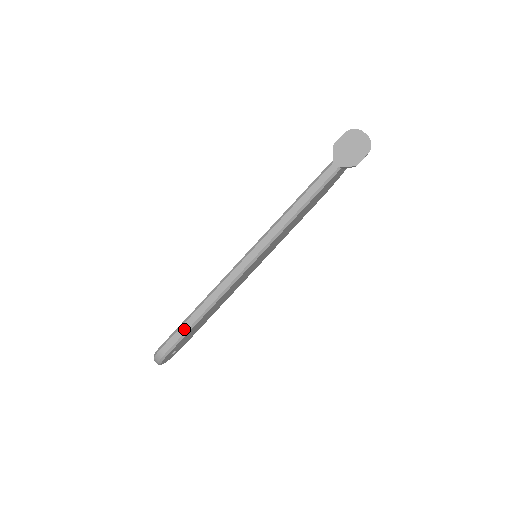
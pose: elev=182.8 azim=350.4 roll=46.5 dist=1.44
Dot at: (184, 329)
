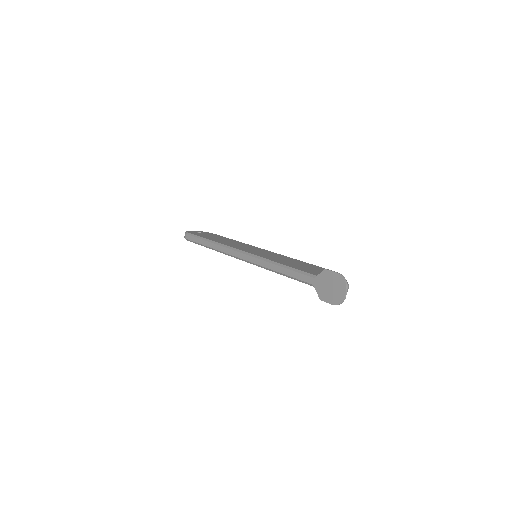
Dot at: (197, 241)
